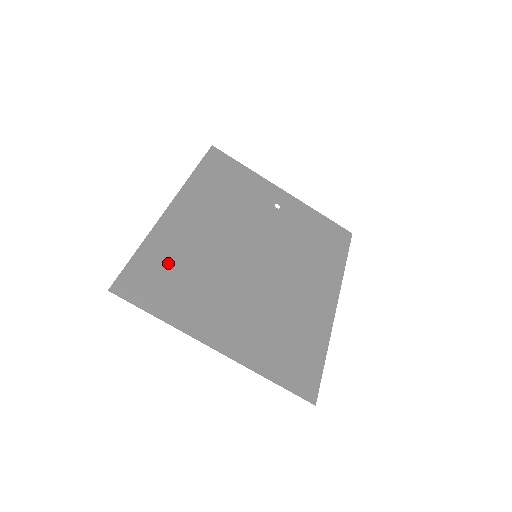
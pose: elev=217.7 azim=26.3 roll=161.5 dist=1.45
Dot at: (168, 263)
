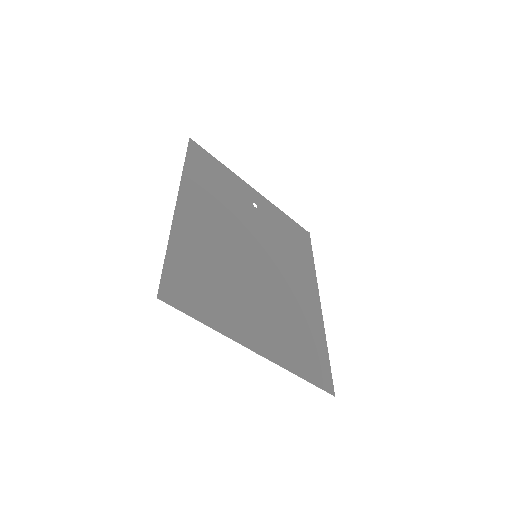
Dot at: (195, 265)
